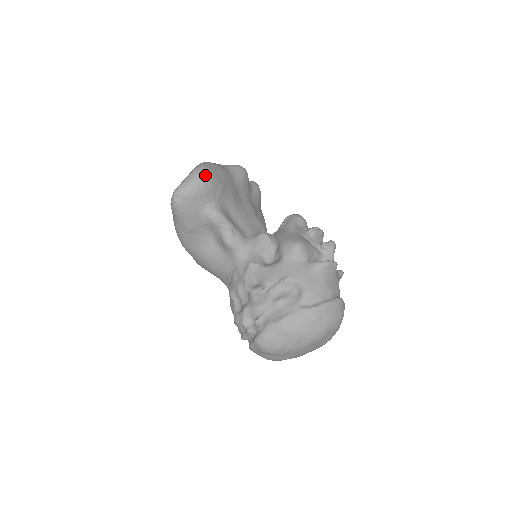
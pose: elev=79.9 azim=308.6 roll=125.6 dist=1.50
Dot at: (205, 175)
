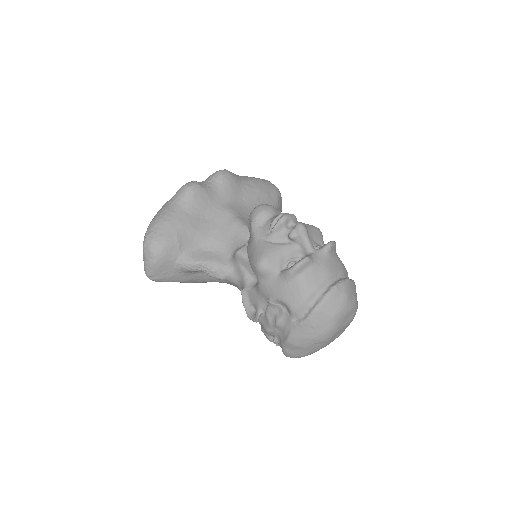
Dot at: (152, 247)
